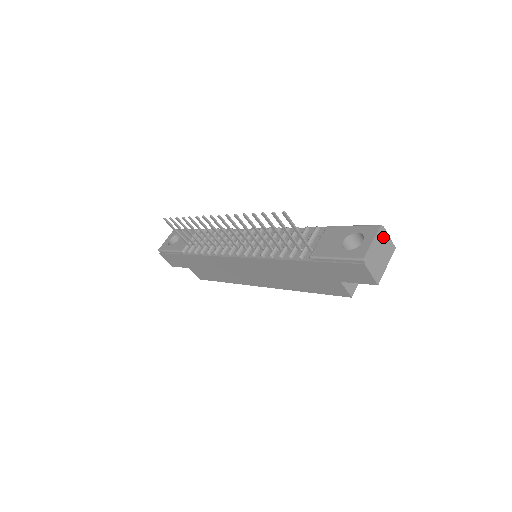
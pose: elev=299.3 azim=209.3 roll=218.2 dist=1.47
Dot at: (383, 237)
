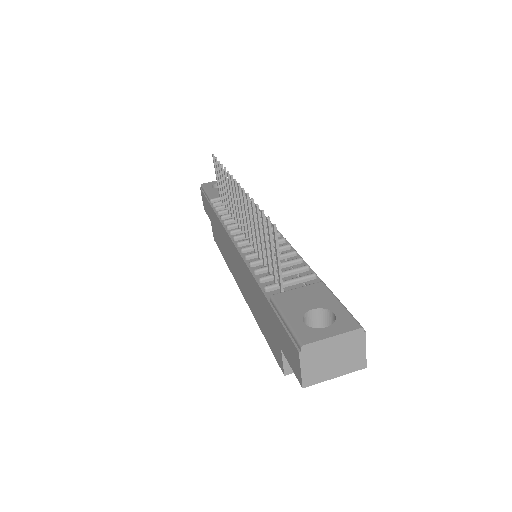
Dot at: (355, 343)
